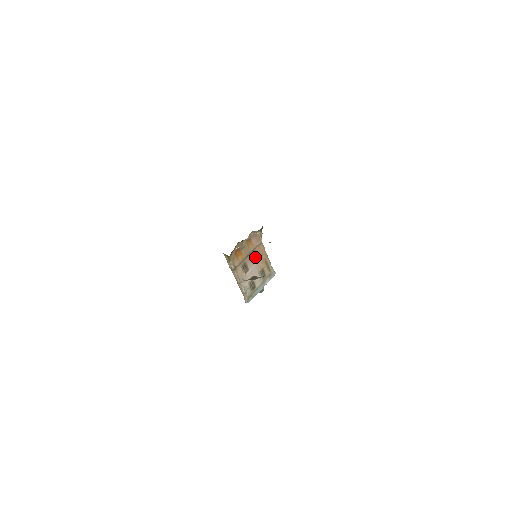
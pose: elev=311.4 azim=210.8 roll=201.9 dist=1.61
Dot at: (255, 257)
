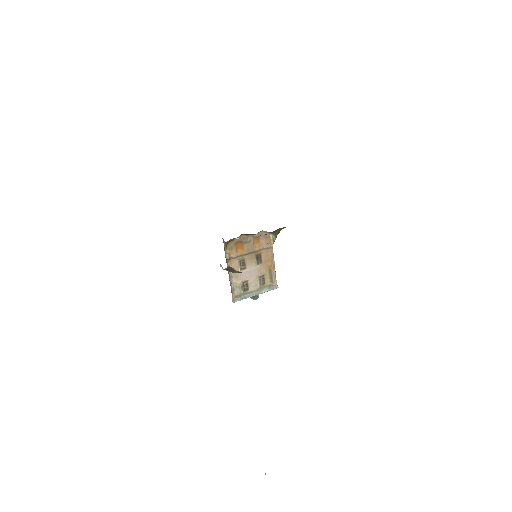
Dot at: (259, 259)
